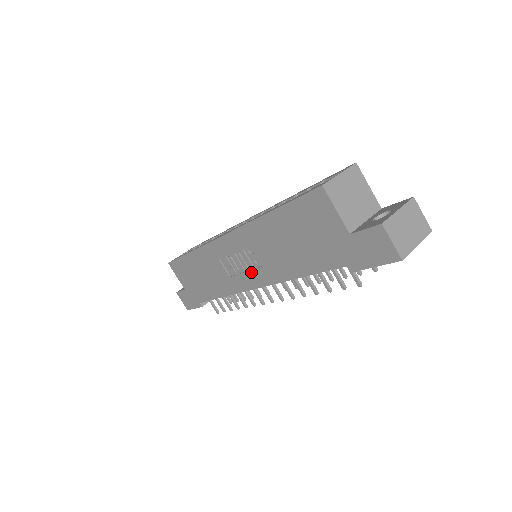
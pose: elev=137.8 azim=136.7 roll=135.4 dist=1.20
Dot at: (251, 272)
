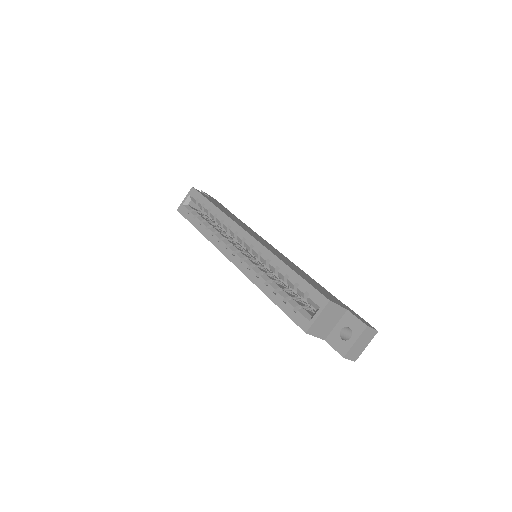
Dot at: occluded
